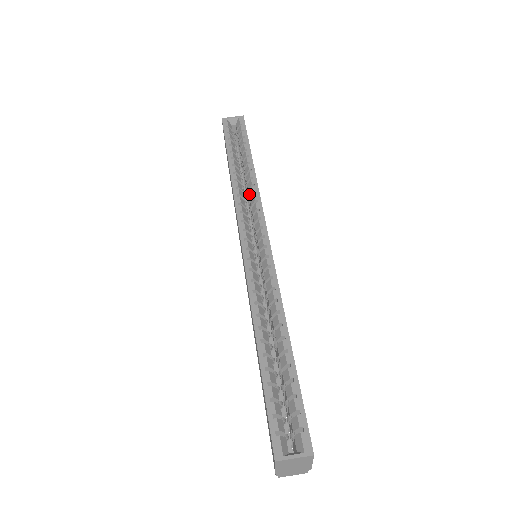
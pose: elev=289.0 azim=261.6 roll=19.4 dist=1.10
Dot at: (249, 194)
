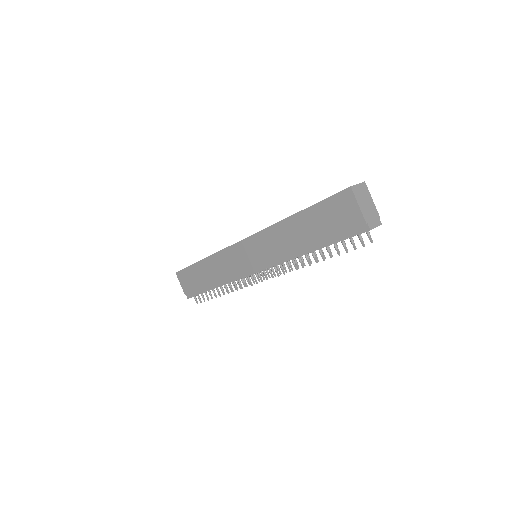
Dot at: occluded
